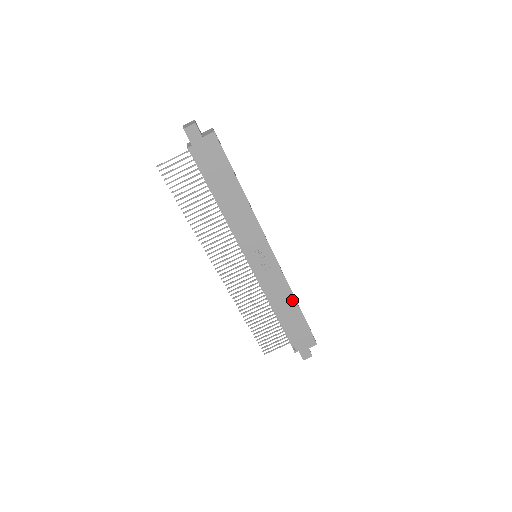
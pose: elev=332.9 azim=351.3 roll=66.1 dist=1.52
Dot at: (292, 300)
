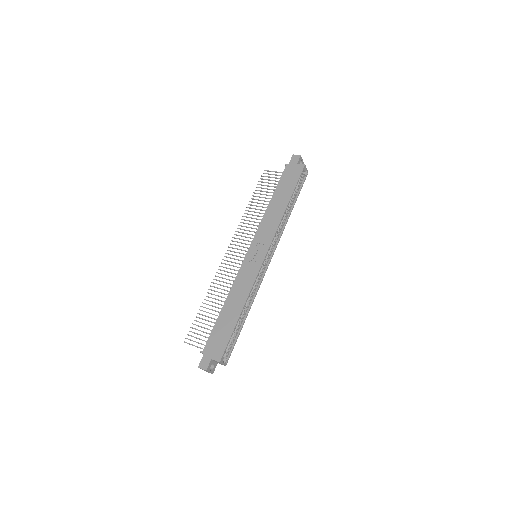
Dot at: (243, 302)
